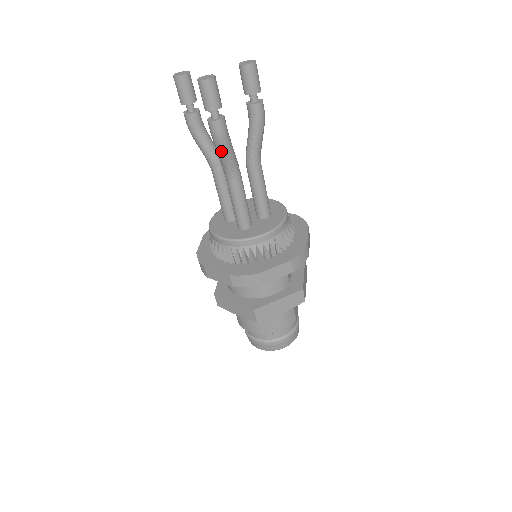
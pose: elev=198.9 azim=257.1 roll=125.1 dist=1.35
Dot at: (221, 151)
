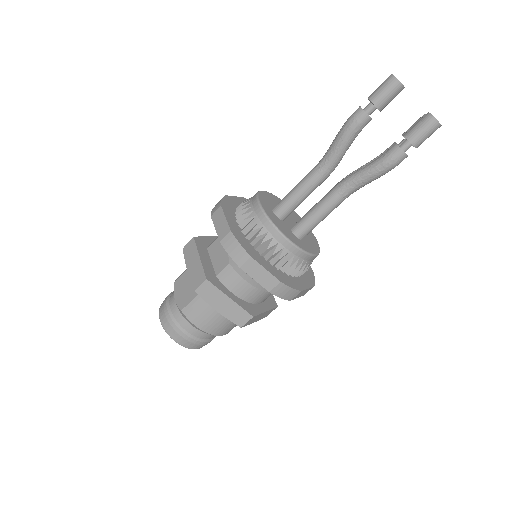
Dot at: (376, 175)
